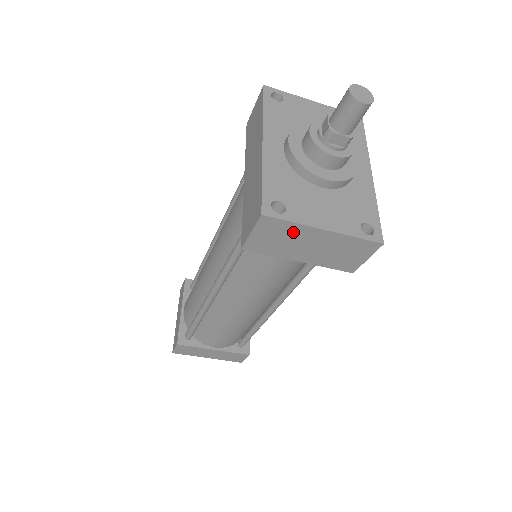
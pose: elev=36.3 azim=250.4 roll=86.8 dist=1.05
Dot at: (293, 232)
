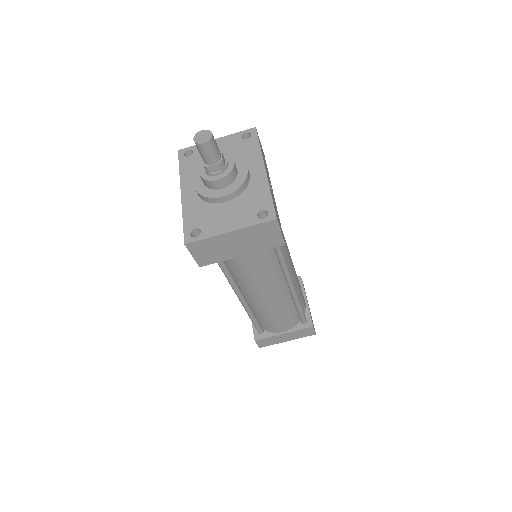
Dot at: (214, 243)
